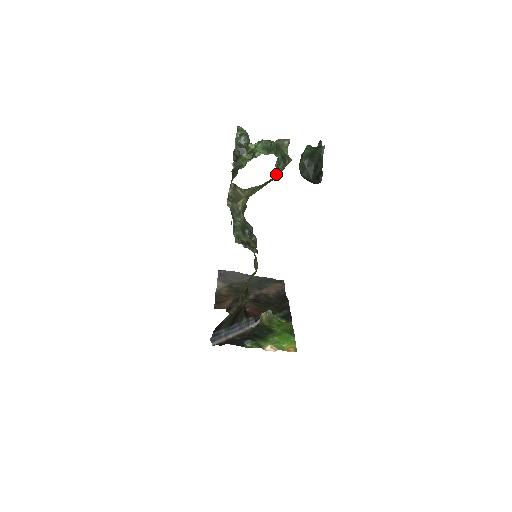
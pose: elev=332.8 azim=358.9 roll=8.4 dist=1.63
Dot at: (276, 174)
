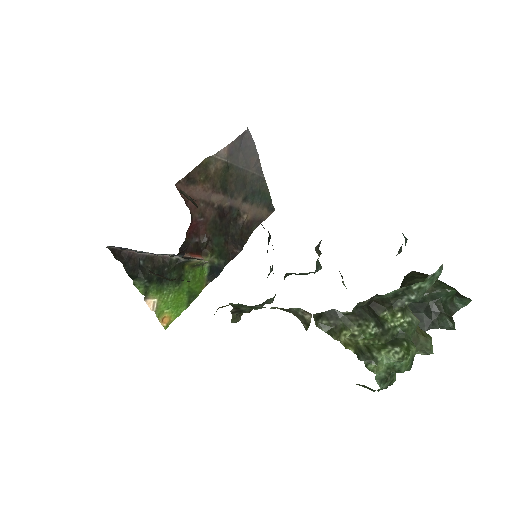
Dot at: occluded
